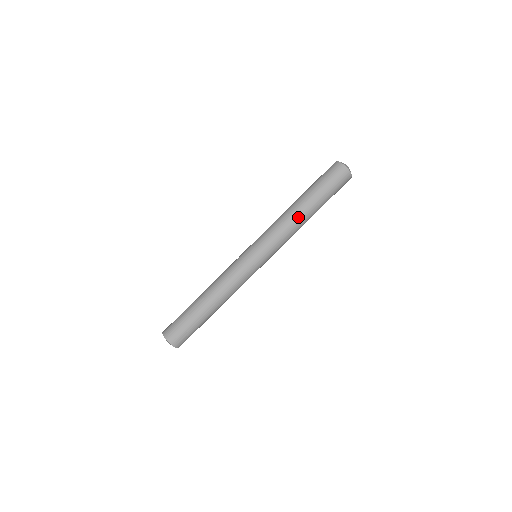
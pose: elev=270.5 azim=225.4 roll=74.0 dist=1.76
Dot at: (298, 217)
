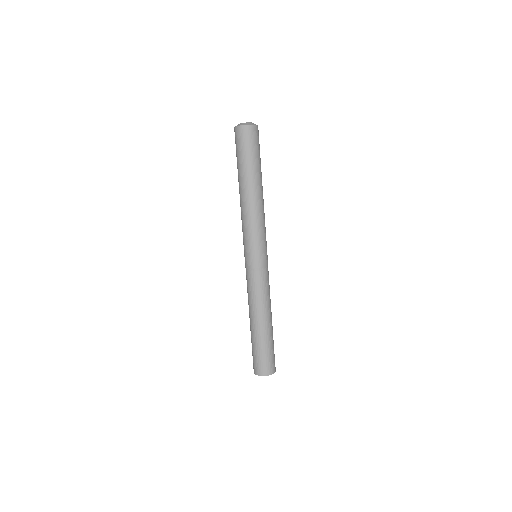
Dot at: (255, 199)
